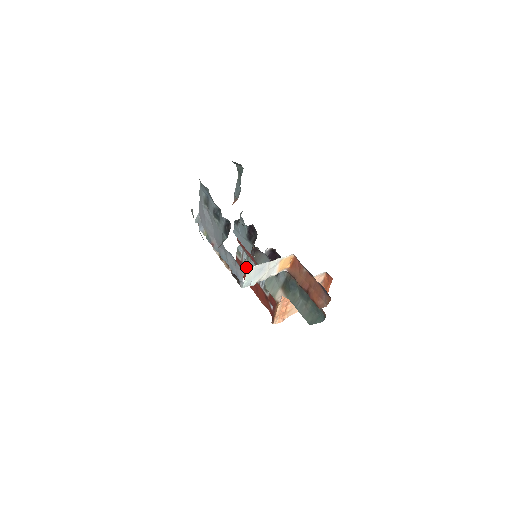
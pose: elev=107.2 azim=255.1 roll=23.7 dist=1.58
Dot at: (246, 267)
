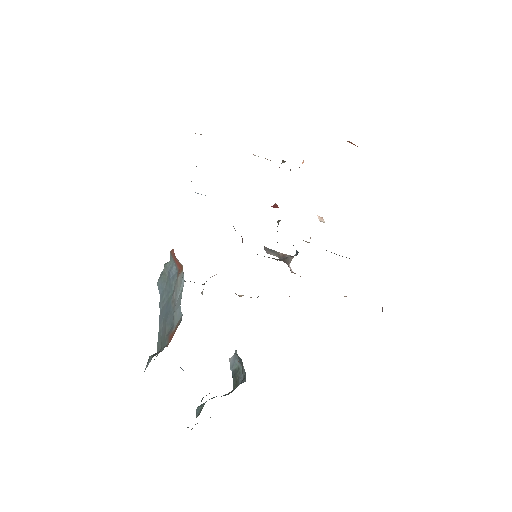
Dot at: occluded
